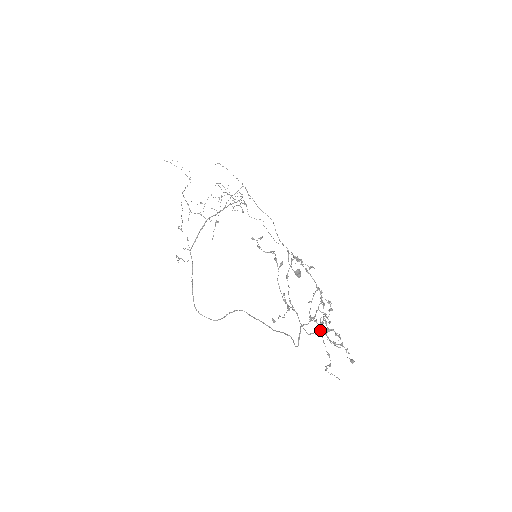
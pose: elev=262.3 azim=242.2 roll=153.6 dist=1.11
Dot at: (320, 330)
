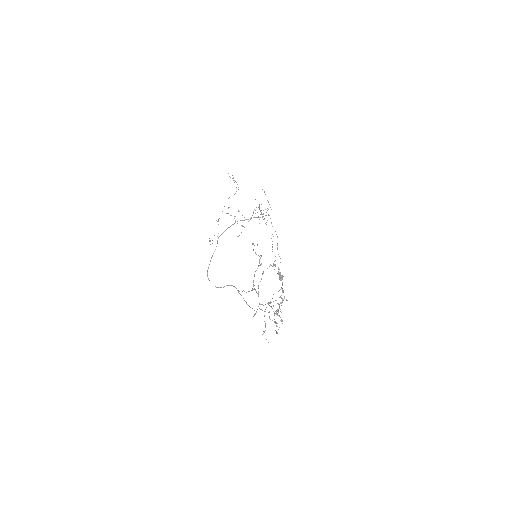
Dot at: occluded
